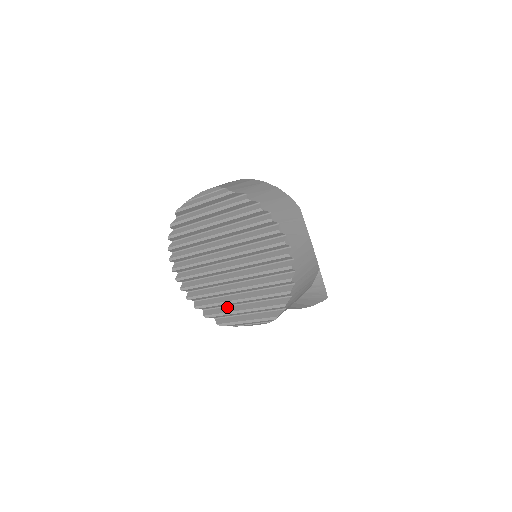
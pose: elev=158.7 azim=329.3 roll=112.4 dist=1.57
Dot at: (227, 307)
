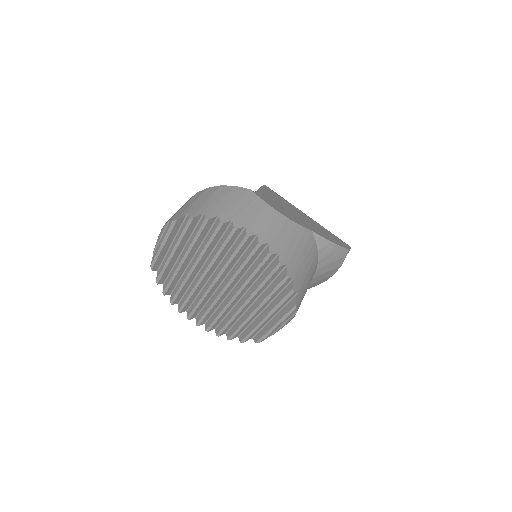
Dot at: (253, 322)
